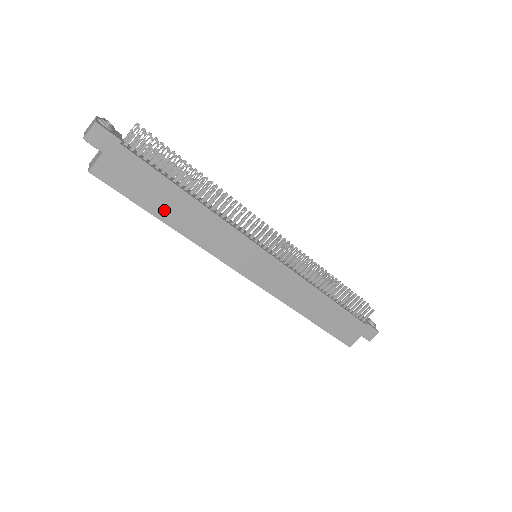
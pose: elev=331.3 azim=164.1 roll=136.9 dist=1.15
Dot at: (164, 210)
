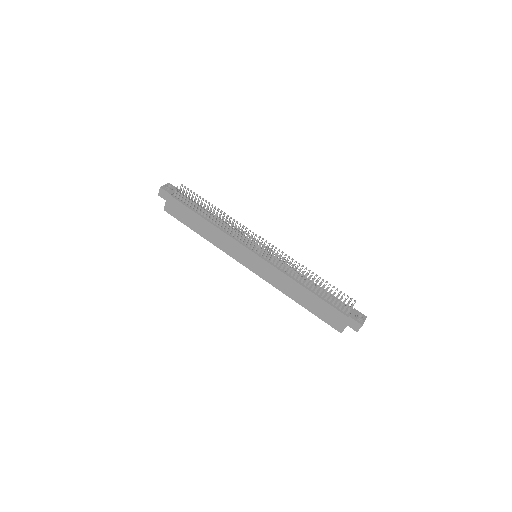
Dot at: (197, 228)
